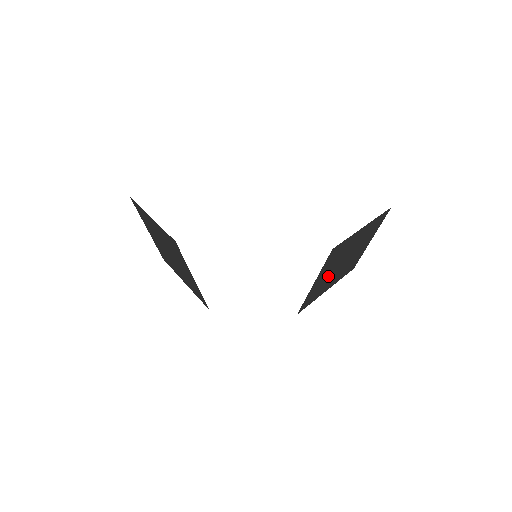
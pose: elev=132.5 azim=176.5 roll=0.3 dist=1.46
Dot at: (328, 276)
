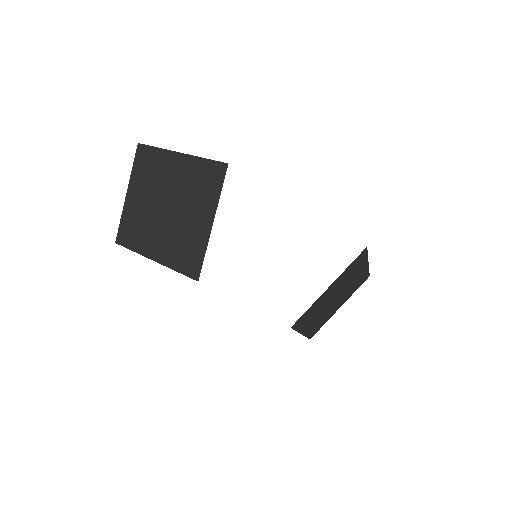
Dot at: (325, 301)
